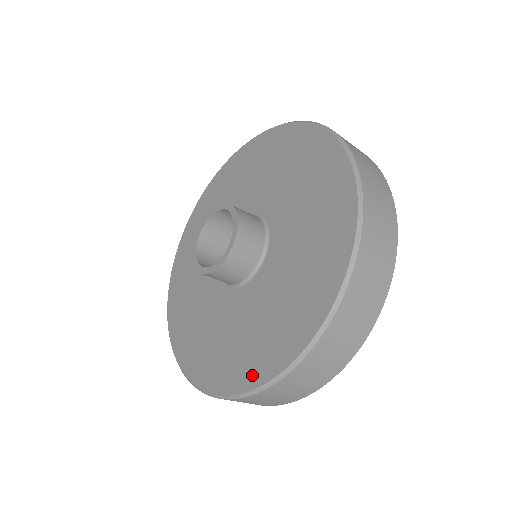
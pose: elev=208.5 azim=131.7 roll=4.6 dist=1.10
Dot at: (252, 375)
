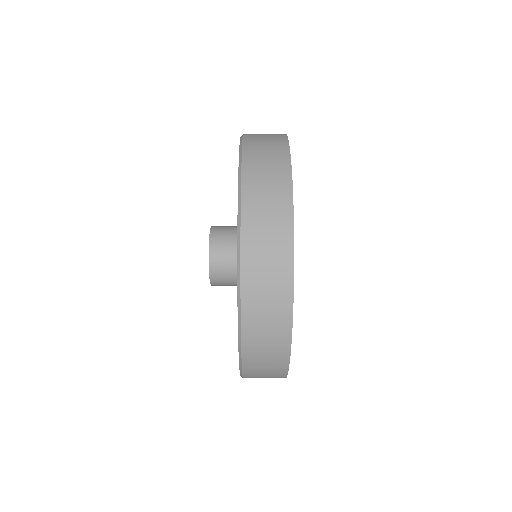
Dot at: occluded
